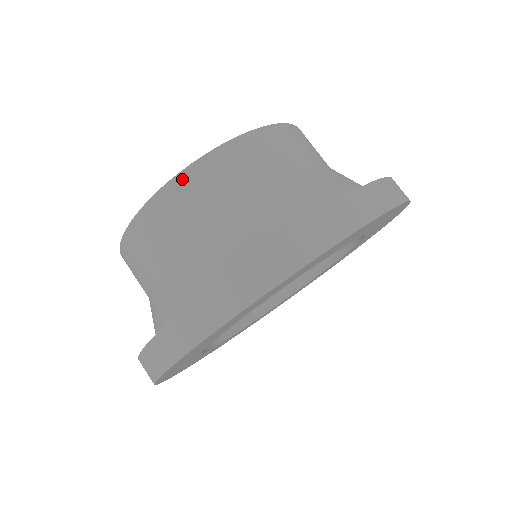
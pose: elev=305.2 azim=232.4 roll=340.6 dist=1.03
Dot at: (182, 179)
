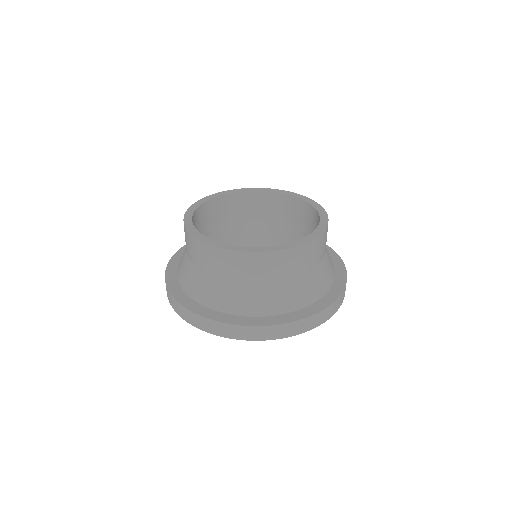
Dot at: (219, 251)
